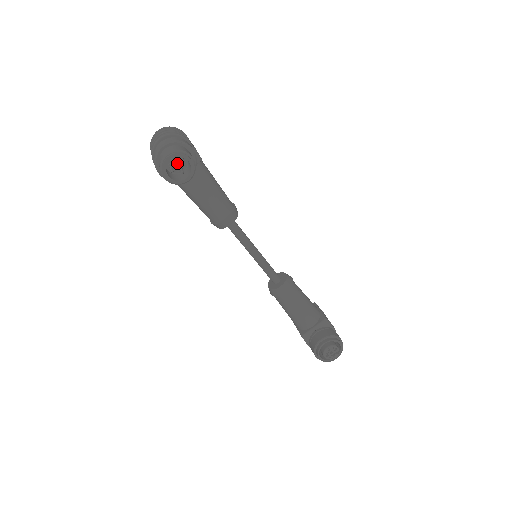
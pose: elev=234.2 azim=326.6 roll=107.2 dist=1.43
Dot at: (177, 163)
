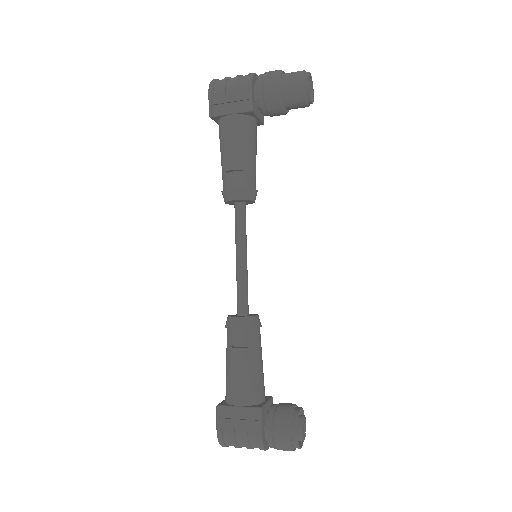
Dot at: occluded
